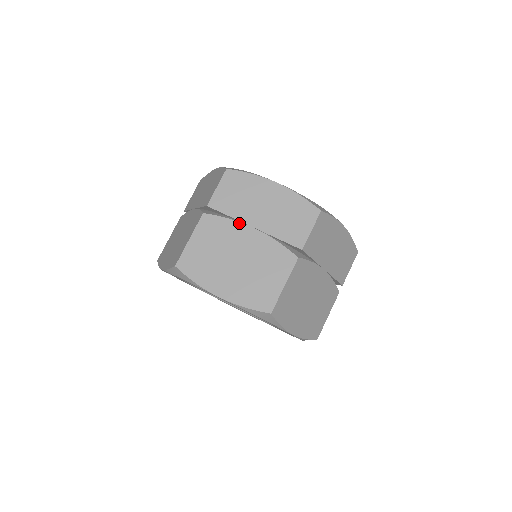
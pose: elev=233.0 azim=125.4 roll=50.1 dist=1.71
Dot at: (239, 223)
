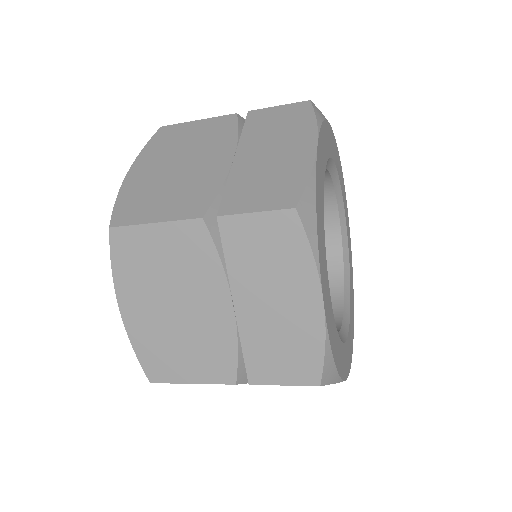
Dot at: (225, 281)
